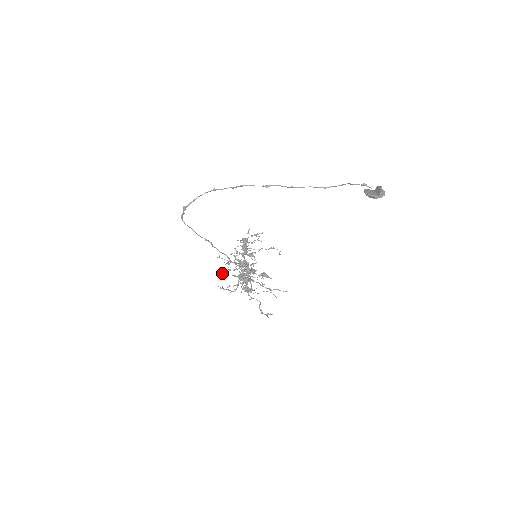
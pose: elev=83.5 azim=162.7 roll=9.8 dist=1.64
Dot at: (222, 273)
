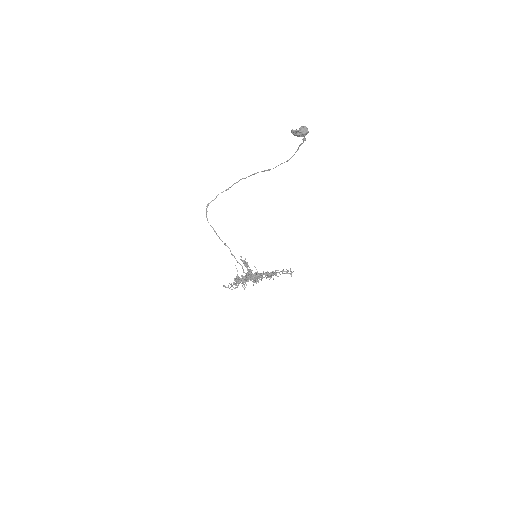
Dot at: occluded
